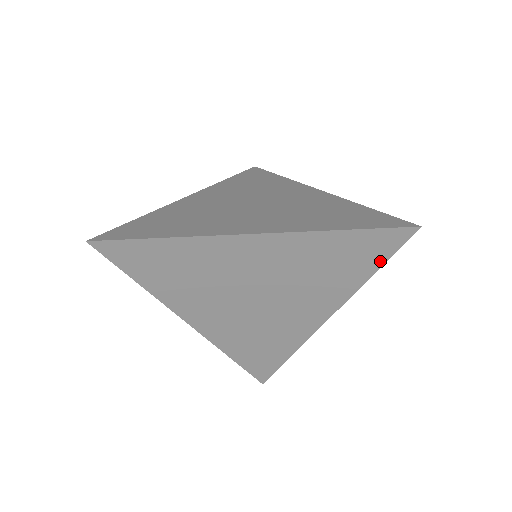
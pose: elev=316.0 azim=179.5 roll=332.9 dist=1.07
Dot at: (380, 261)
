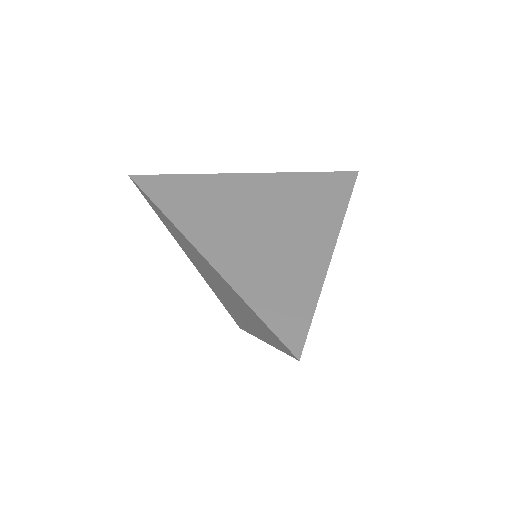
Dot at: (281, 348)
